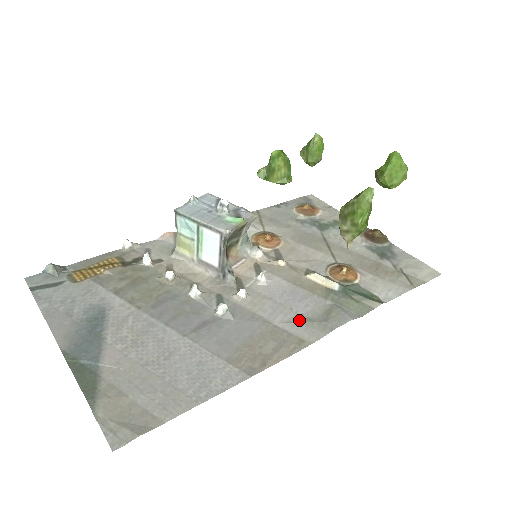
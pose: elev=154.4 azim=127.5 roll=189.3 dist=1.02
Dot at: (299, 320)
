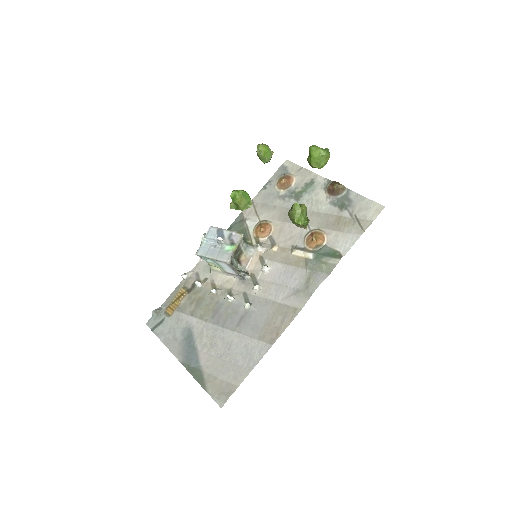
Dot at: (292, 294)
